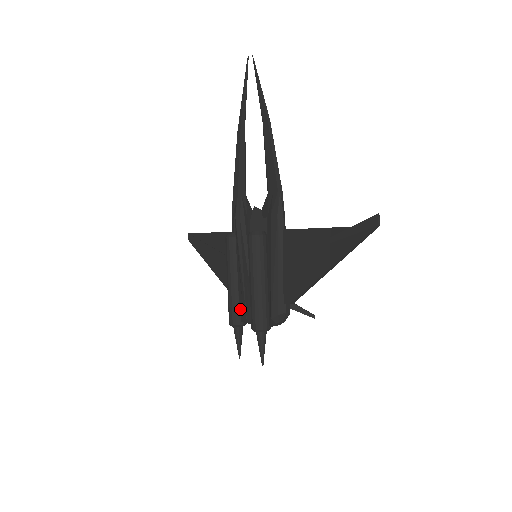
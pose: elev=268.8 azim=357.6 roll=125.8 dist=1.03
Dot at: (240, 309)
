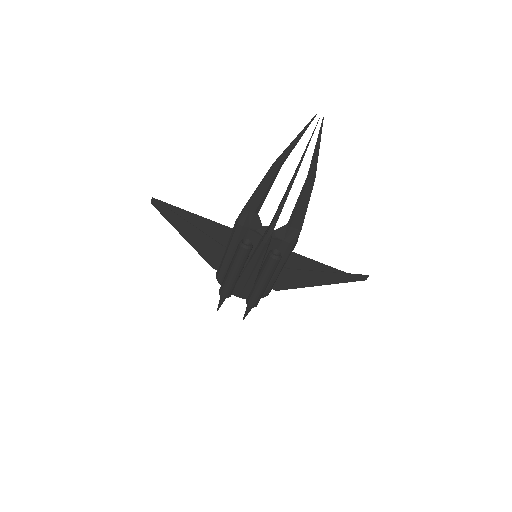
Dot at: (235, 289)
